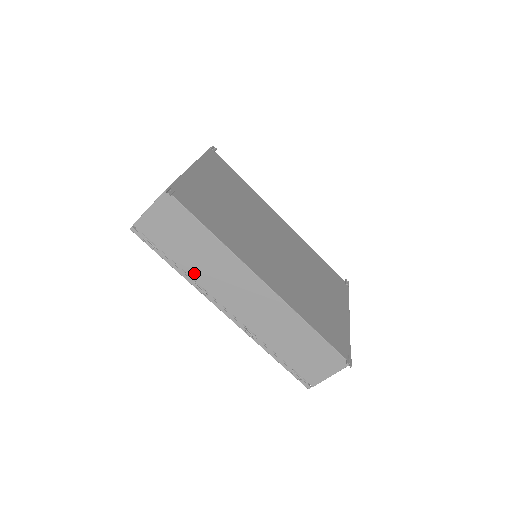
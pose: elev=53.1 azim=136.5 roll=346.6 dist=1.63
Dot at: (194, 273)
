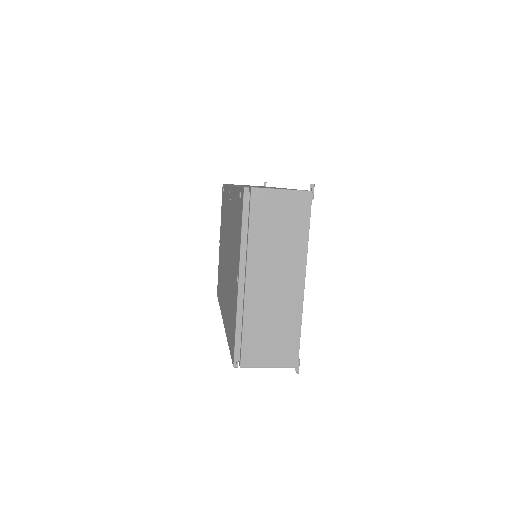
Dot at: occluded
